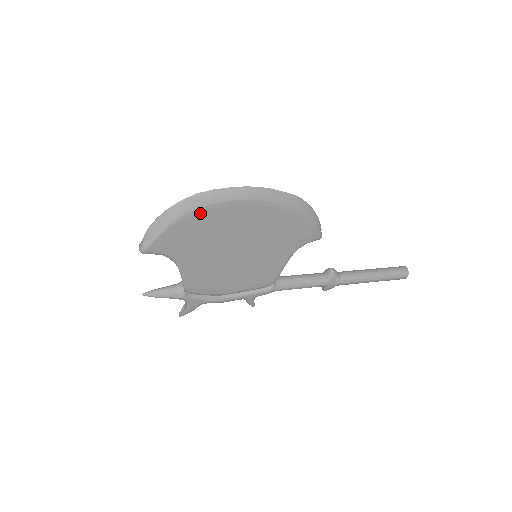
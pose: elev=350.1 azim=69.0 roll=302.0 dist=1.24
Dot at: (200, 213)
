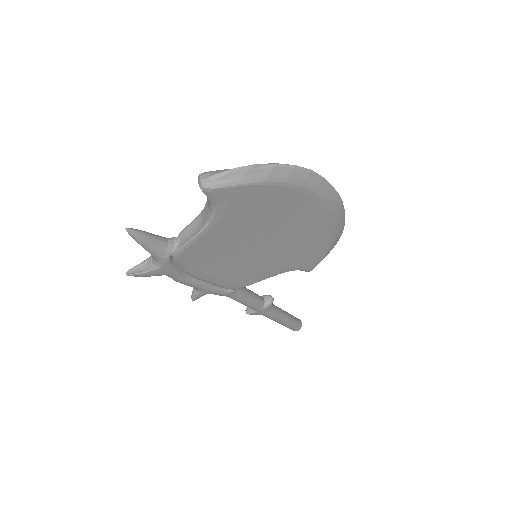
Dot at: (294, 191)
